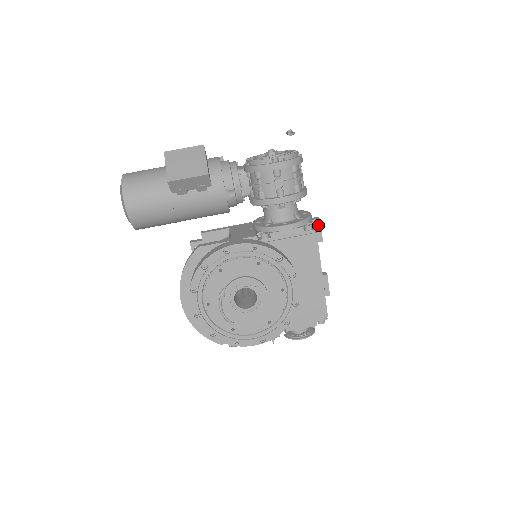
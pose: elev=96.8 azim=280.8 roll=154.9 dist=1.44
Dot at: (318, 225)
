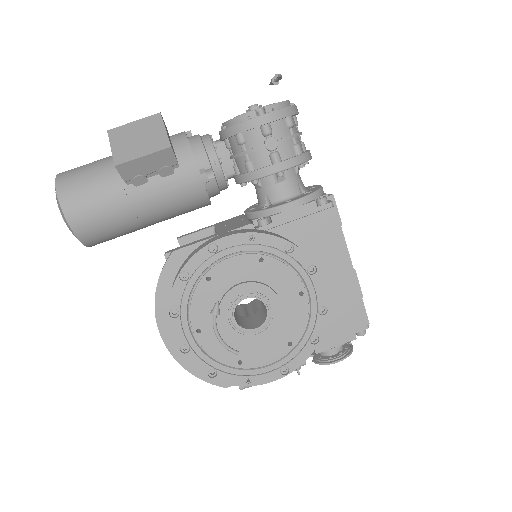
Dot at: occluded
